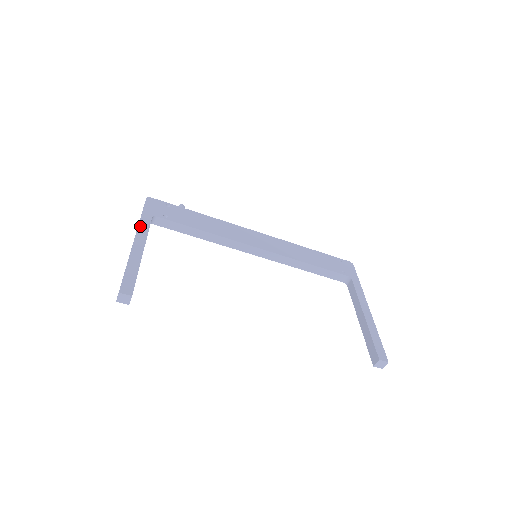
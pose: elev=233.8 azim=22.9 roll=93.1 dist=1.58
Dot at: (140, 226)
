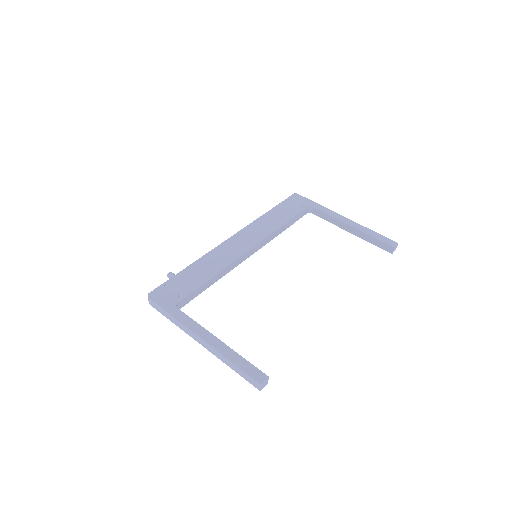
Dot at: (185, 324)
